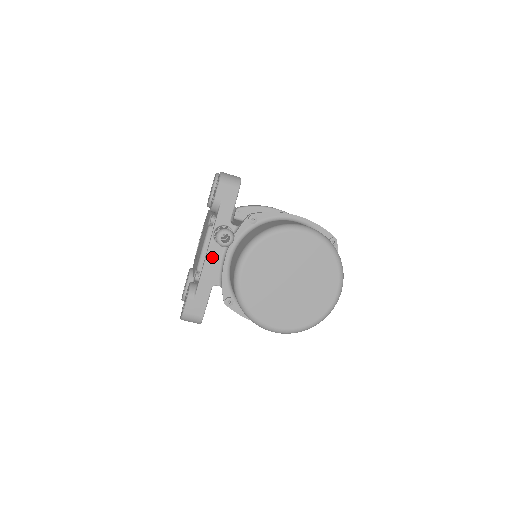
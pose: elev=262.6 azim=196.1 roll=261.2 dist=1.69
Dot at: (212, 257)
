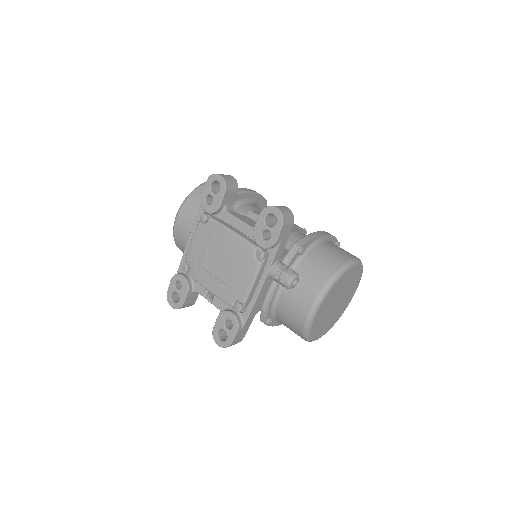
Dot at: (263, 291)
